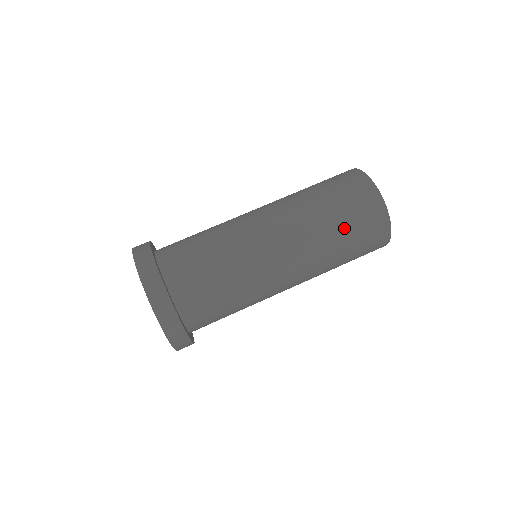
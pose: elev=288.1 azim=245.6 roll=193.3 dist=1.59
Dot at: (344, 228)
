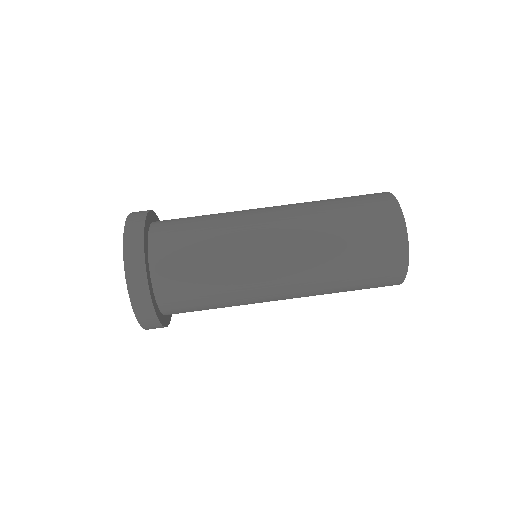
Dot at: (355, 261)
